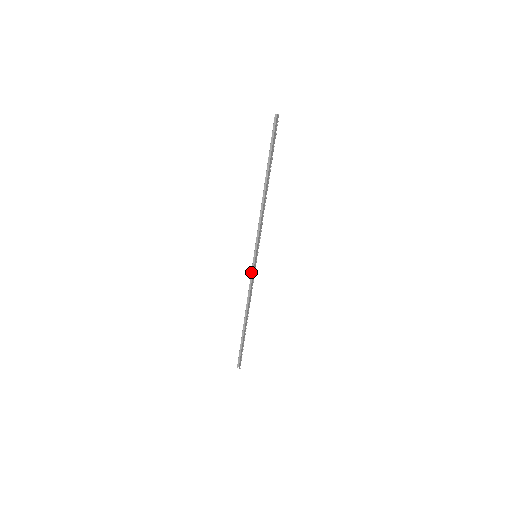
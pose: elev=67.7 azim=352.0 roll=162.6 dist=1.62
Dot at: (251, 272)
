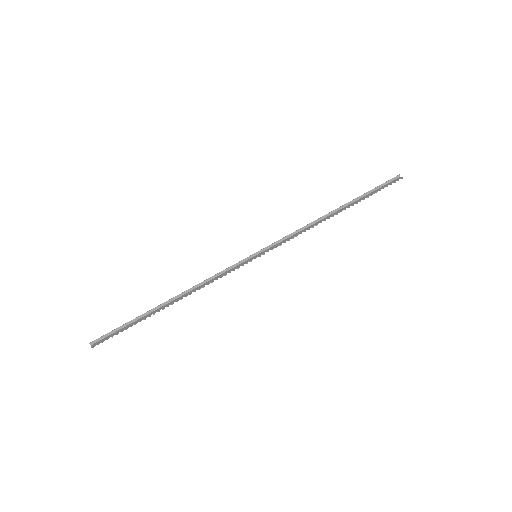
Dot at: (233, 265)
